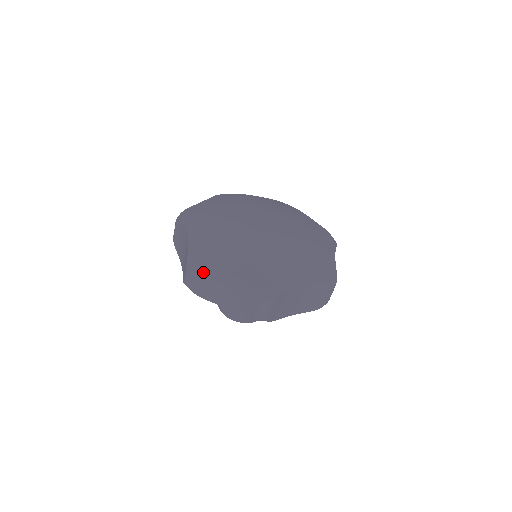
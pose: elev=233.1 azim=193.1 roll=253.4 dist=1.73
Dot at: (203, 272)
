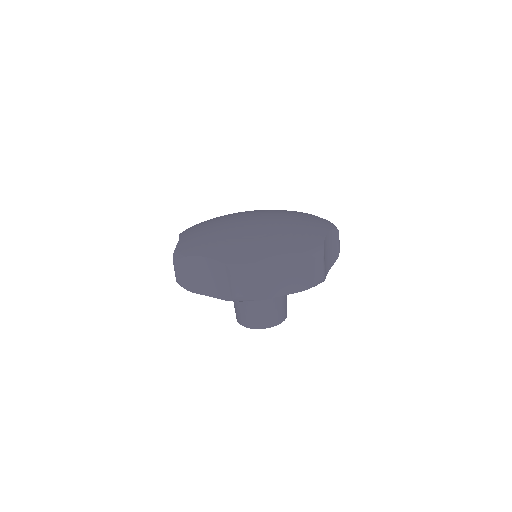
Dot at: (184, 263)
